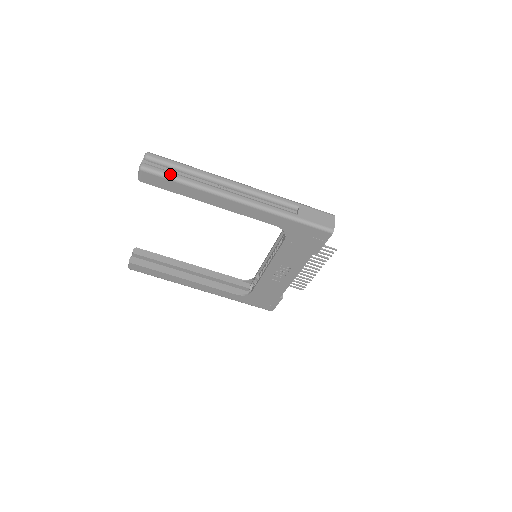
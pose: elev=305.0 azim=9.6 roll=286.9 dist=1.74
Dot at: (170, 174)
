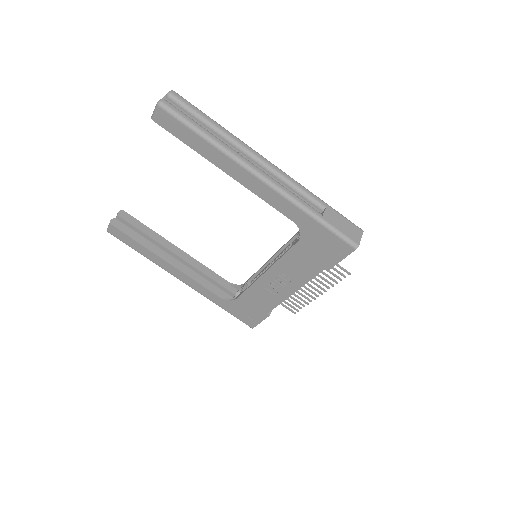
Dot at: (191, 121)
